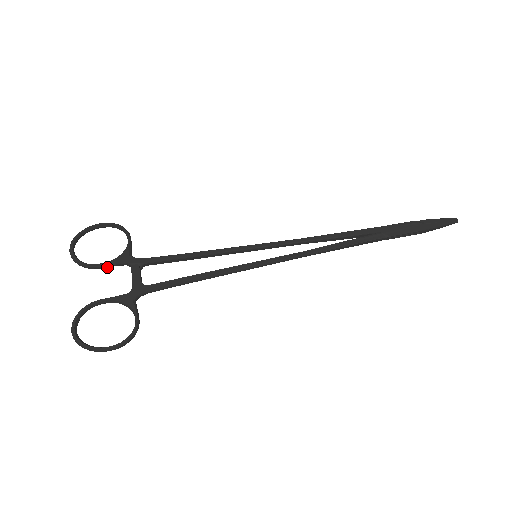
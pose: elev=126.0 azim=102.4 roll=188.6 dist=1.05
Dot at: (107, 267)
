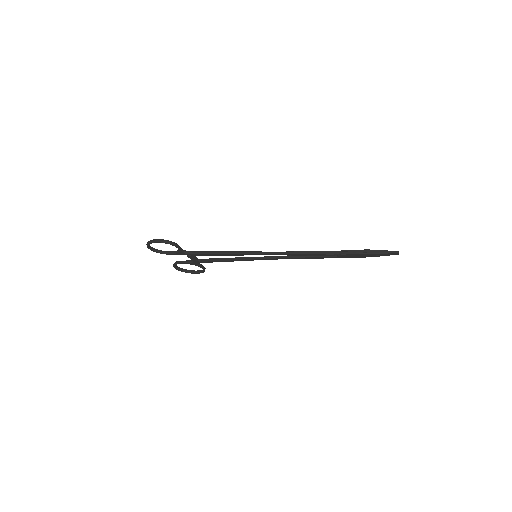
Dot at: (184, 262)
